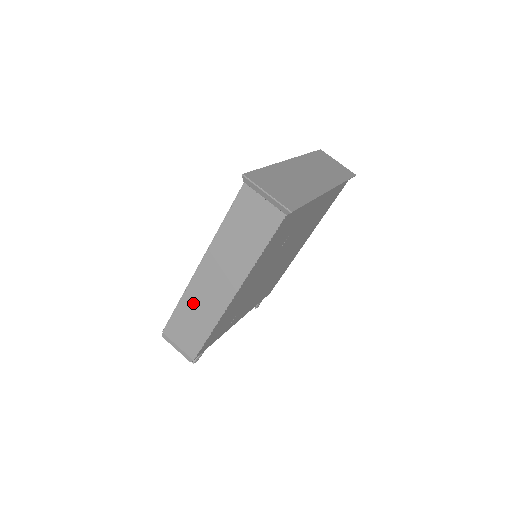
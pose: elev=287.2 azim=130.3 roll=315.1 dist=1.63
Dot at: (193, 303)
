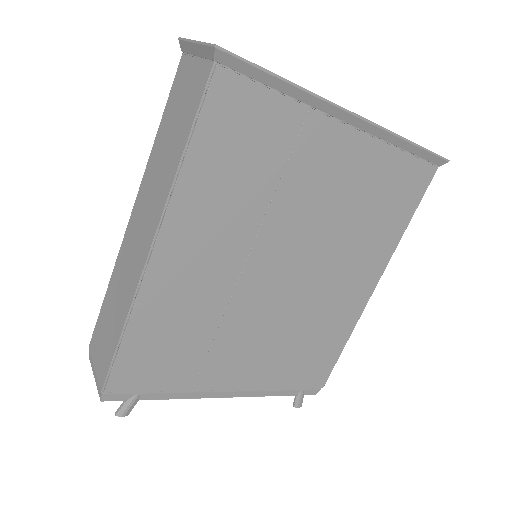
Dot at: (117, 282)
